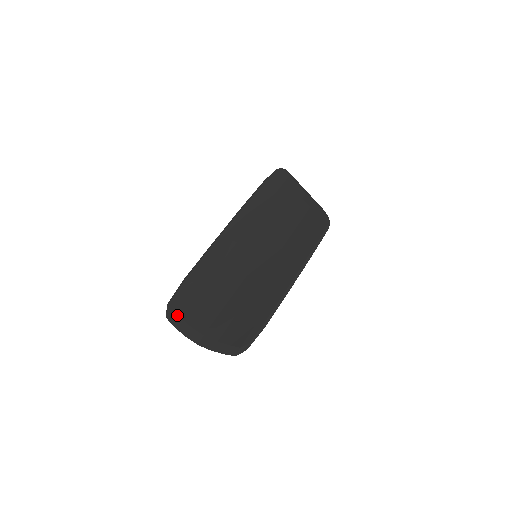
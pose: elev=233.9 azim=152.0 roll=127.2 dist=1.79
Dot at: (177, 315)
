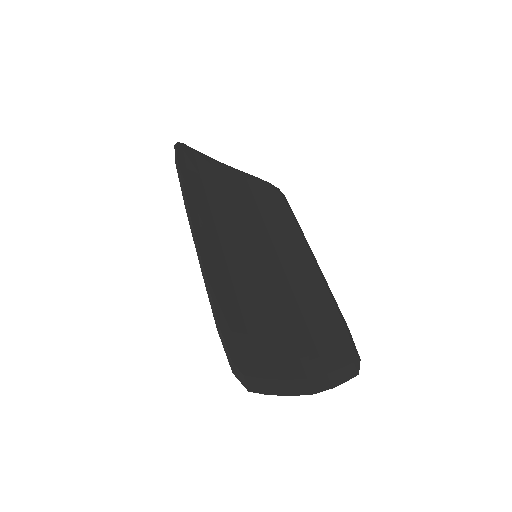
Dot at: (259, 378)
